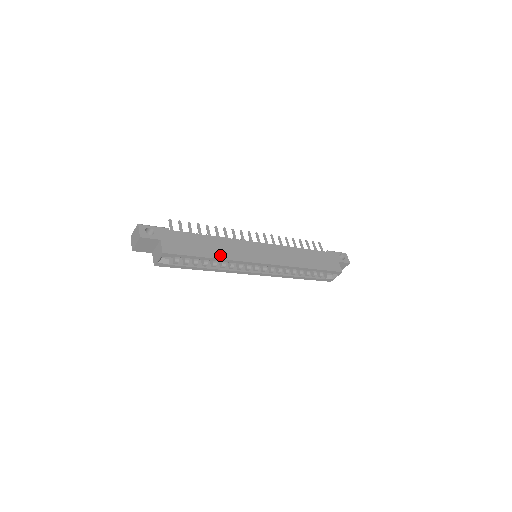
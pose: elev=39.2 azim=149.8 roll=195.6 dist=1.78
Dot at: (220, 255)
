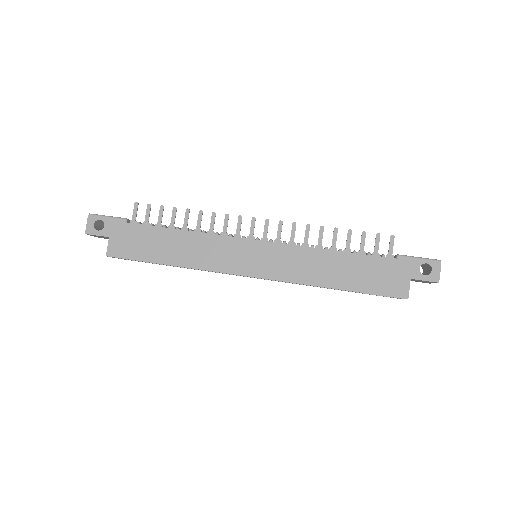
Dot at: (184, 261)
